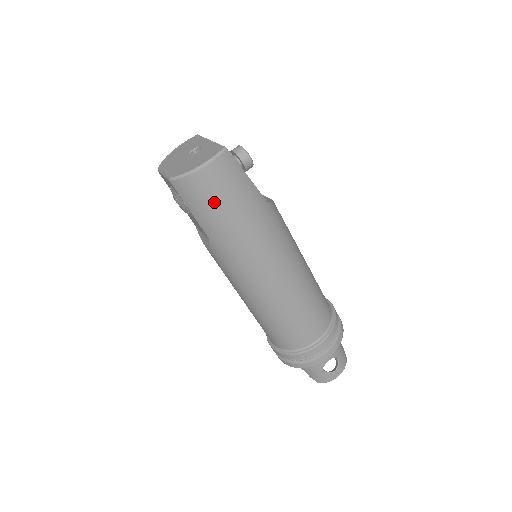
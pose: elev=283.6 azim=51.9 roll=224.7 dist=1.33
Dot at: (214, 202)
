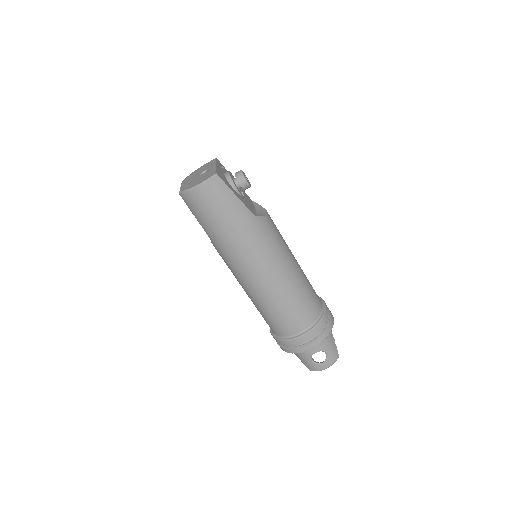
Dot at: (208, 212)
